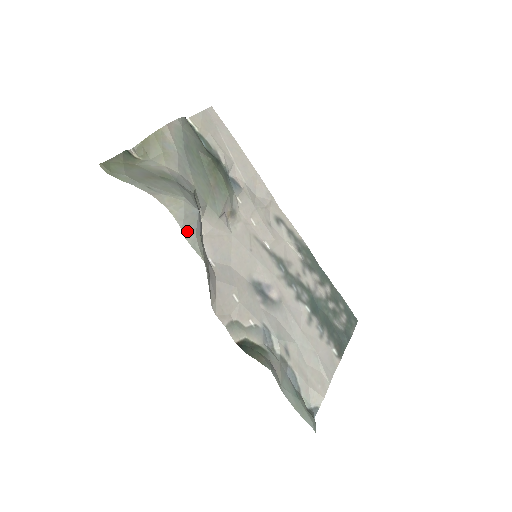
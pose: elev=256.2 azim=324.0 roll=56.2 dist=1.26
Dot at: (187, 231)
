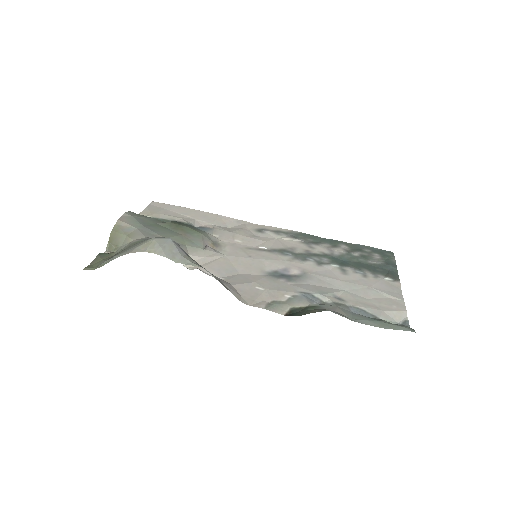
Dot at: (172, 257)
